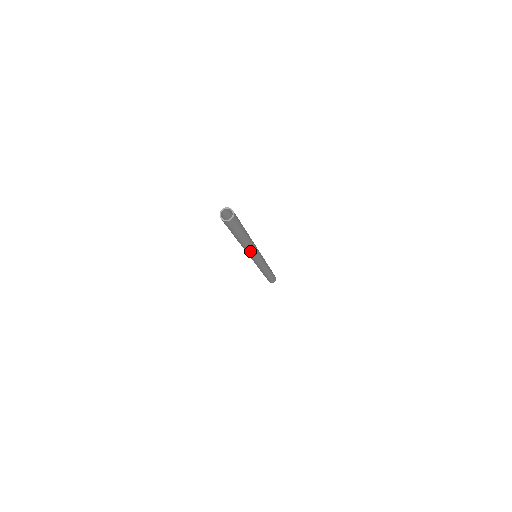
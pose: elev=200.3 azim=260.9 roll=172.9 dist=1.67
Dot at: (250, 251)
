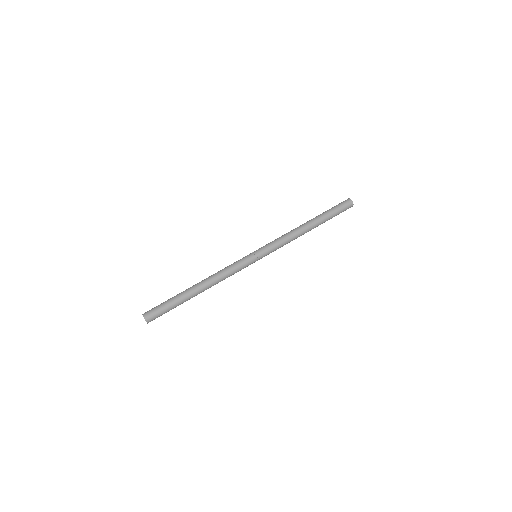
Dot at: occluded
